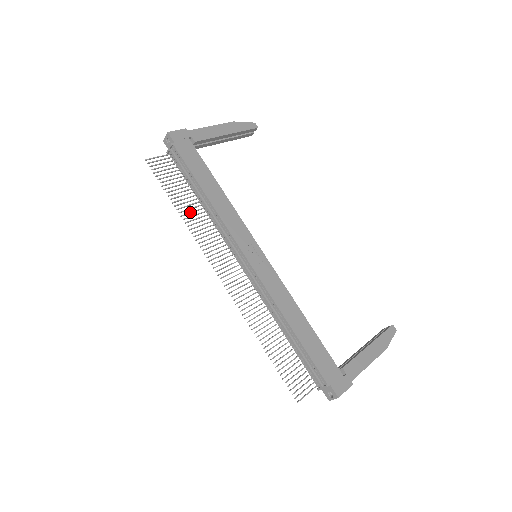
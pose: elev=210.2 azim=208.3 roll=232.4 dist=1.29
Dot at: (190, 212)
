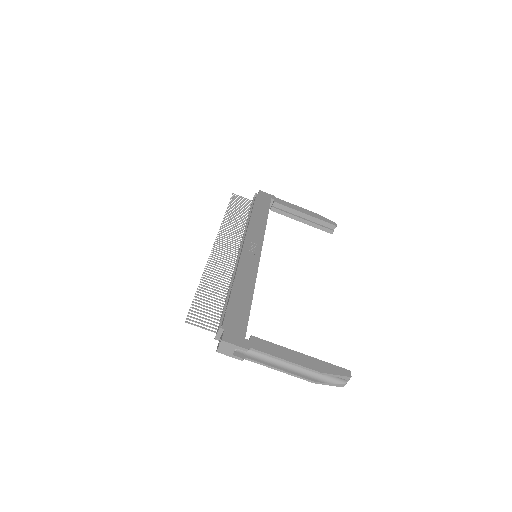
Dot at: occluded
